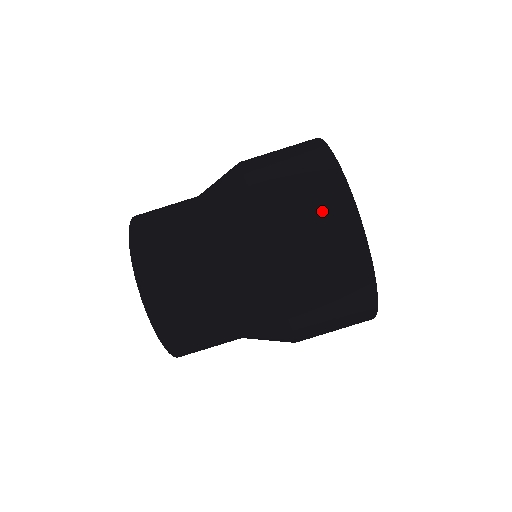
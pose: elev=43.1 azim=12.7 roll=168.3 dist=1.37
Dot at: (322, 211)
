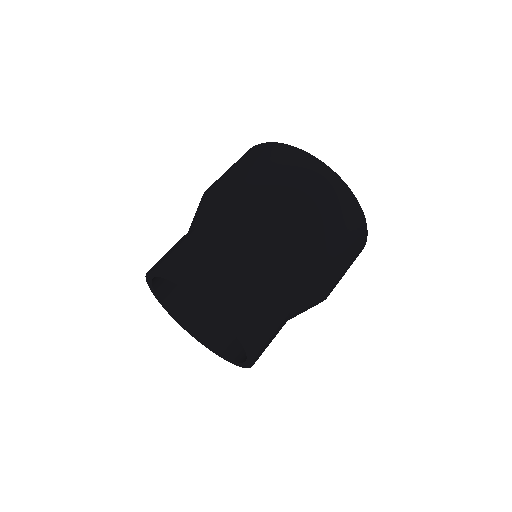
Dot at: (355, 247)
